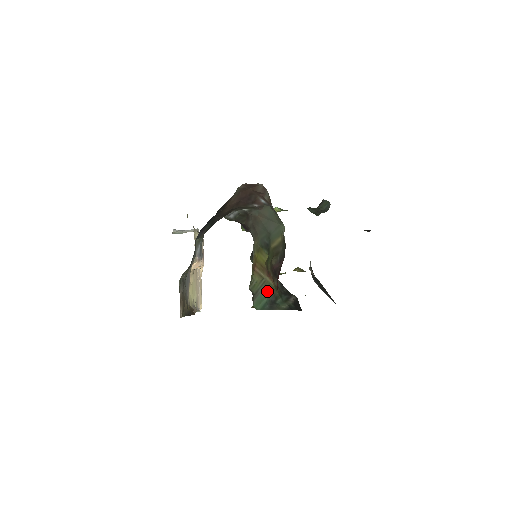
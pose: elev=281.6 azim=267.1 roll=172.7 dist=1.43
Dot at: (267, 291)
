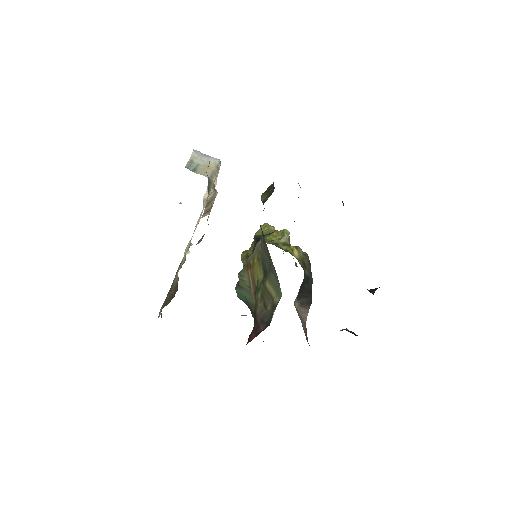
Dot at: (249, 299)
